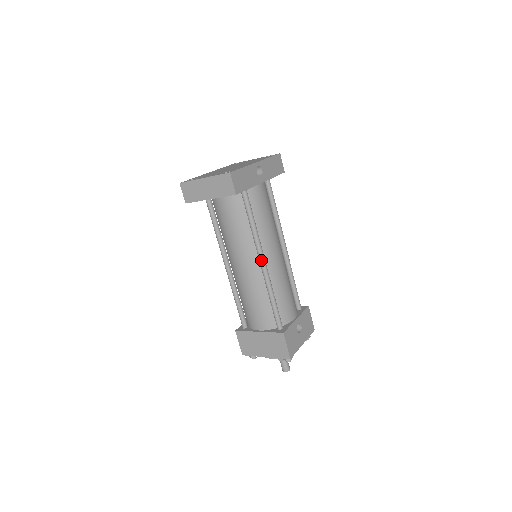
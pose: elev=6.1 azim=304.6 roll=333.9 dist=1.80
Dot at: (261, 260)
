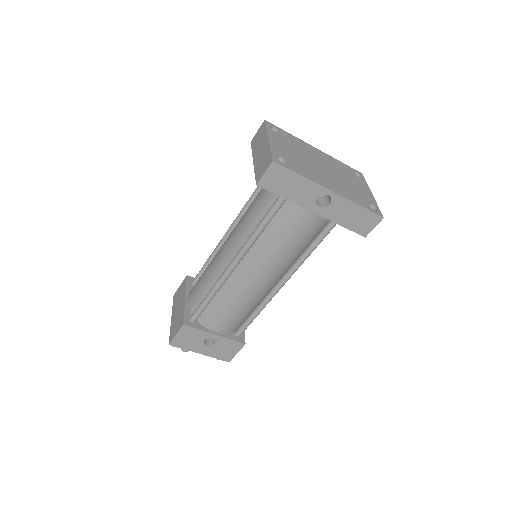
Dot at: (233, 260)
